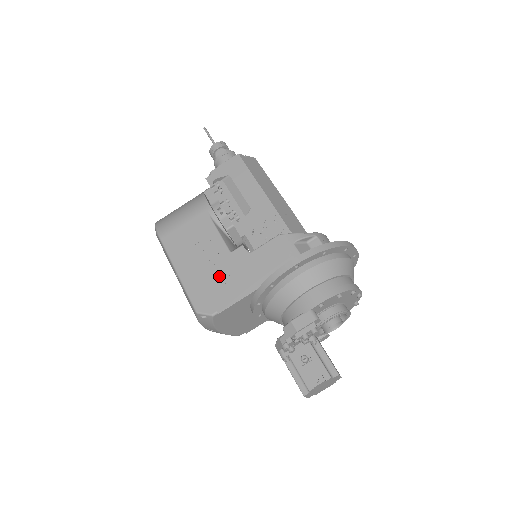
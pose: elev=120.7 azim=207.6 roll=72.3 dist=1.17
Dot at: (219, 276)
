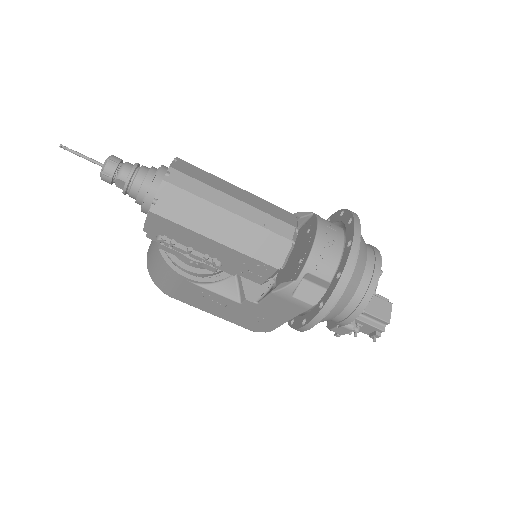
Dot at: (248, 316)
